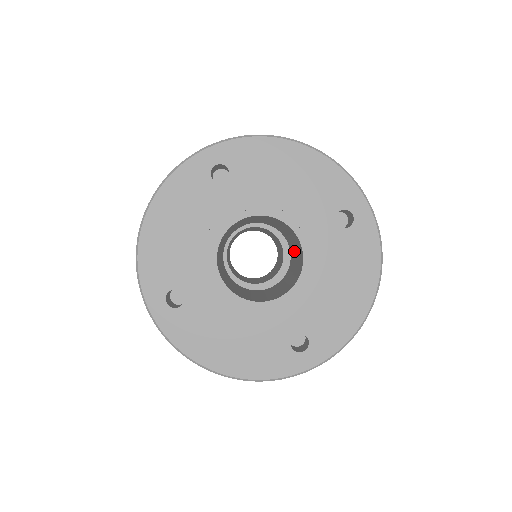
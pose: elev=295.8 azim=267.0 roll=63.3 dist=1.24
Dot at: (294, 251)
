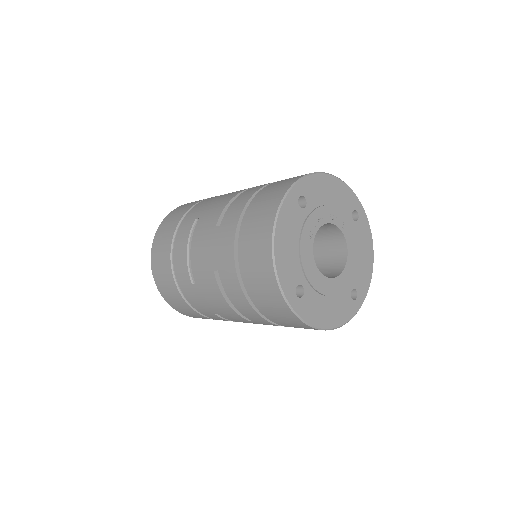
Dot at: occluded
